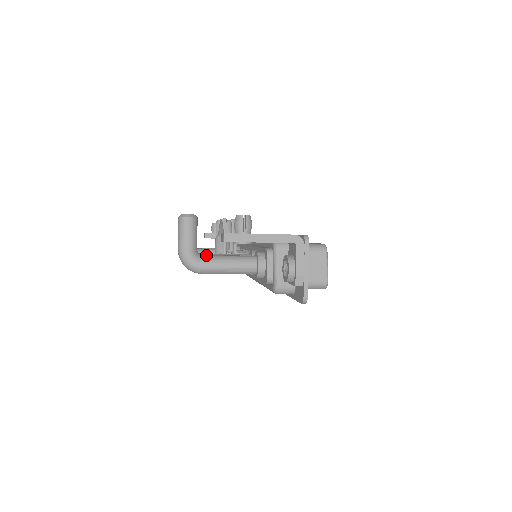
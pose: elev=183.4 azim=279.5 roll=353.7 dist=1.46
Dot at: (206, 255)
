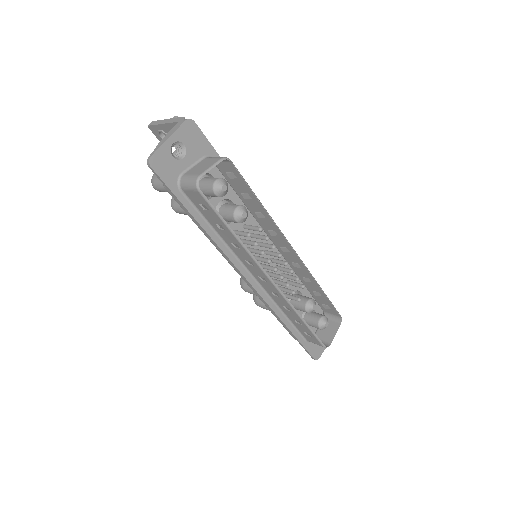
Dot at: occluded
